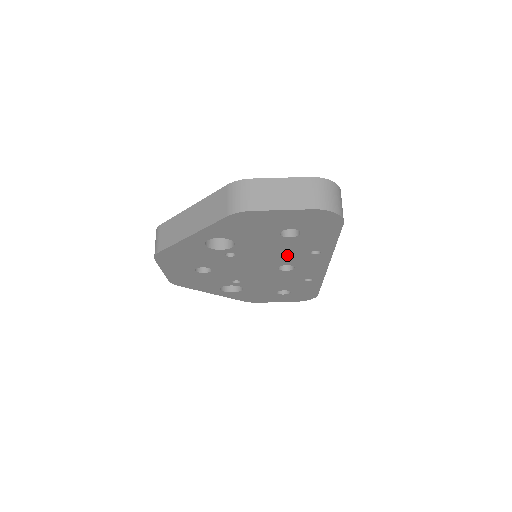
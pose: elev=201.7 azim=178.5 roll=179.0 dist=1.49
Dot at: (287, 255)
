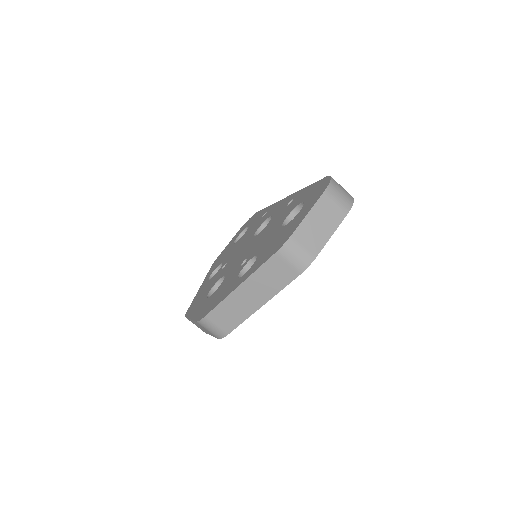
Dot at: occluded
